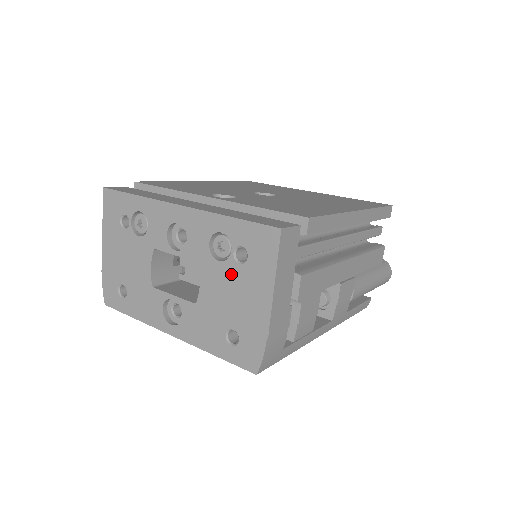
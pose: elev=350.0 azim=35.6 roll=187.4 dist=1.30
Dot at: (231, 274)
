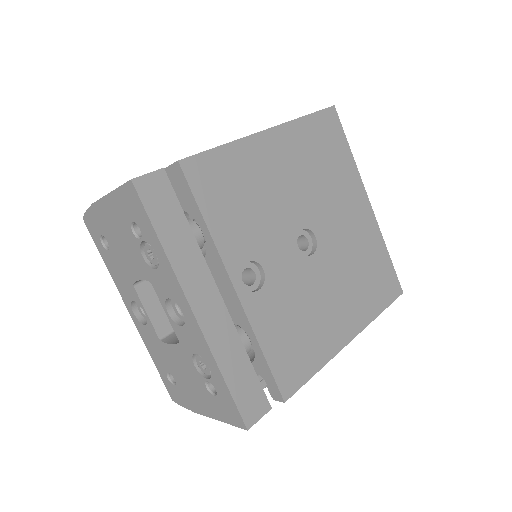
Dot at: (196, 379)
